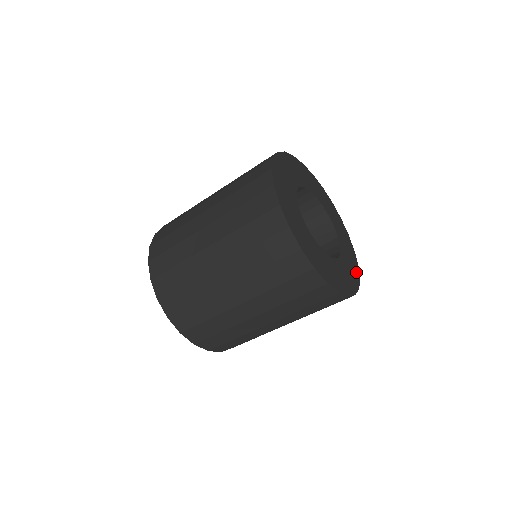
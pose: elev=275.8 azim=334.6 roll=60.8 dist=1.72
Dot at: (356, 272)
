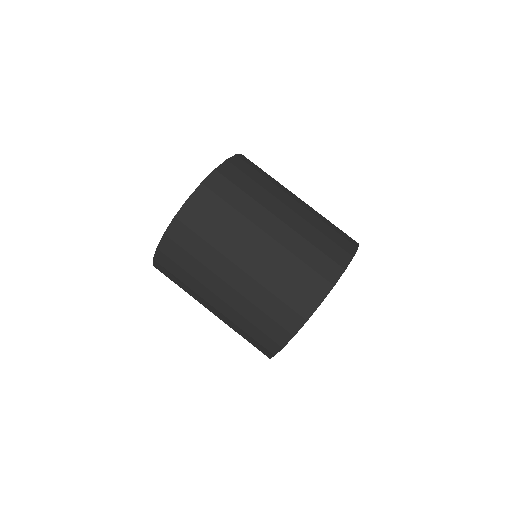
Dot at: occluded
